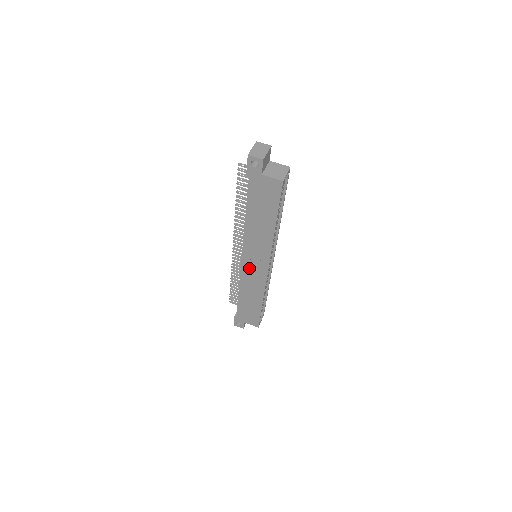
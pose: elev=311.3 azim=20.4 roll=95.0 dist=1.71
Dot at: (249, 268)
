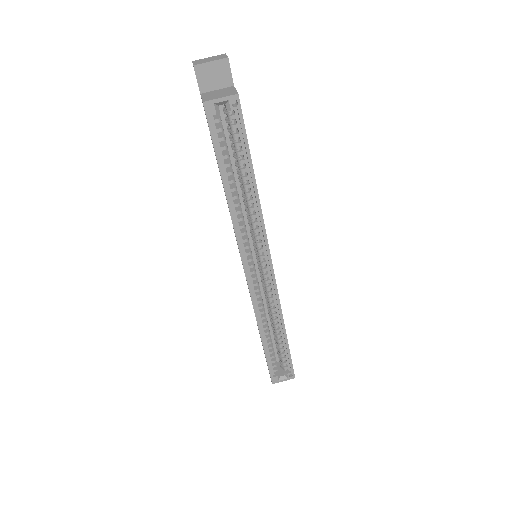
Dot at: occluded
